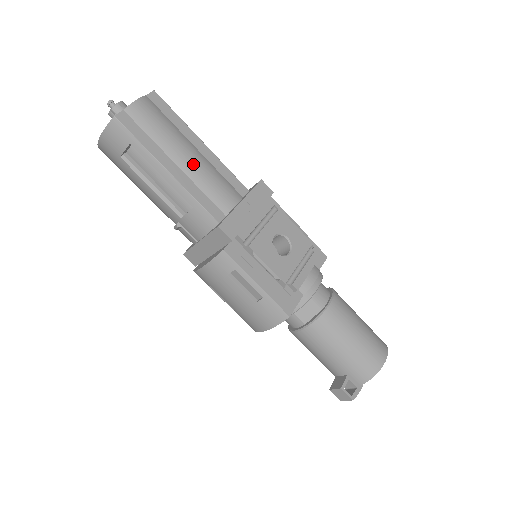
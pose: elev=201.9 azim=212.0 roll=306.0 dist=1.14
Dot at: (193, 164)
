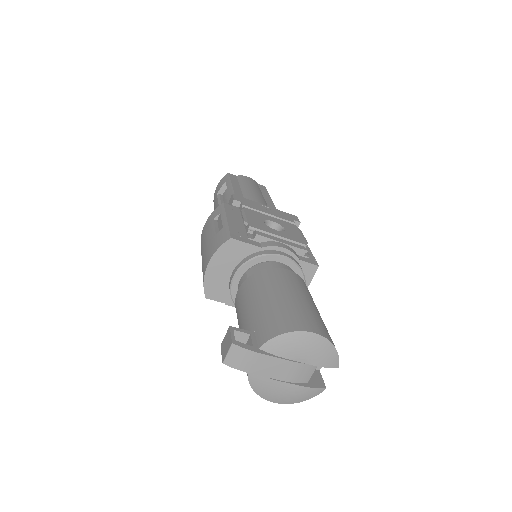
Dot at: (253, 194)
